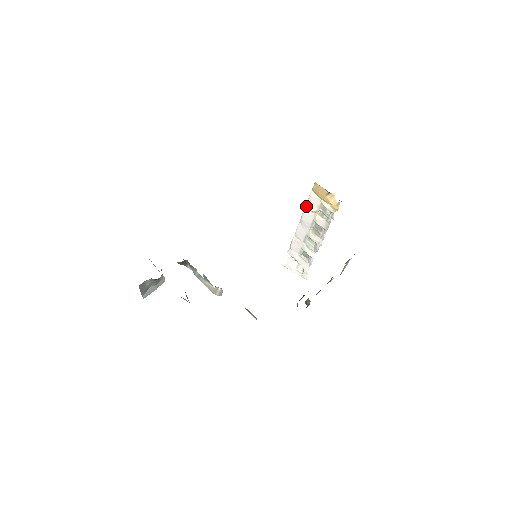
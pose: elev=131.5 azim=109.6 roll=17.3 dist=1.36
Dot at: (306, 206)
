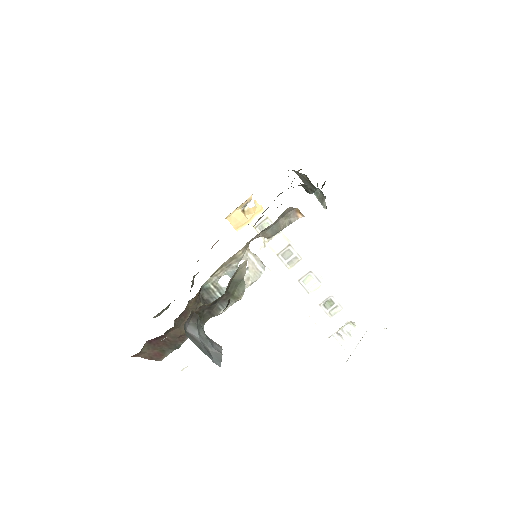
Dot at: (256, 253)
